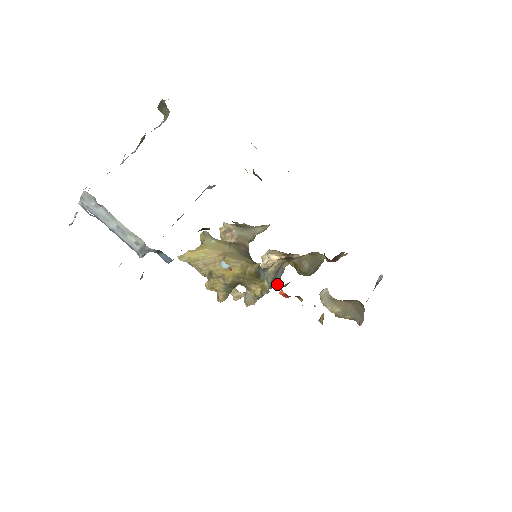
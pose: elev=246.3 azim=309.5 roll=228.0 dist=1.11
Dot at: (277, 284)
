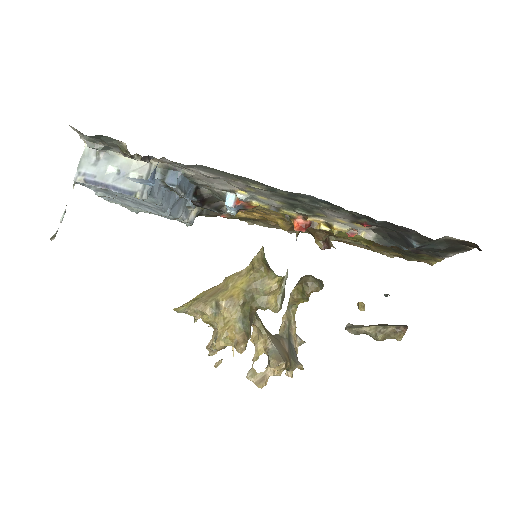
Dot at: (298, 364)
